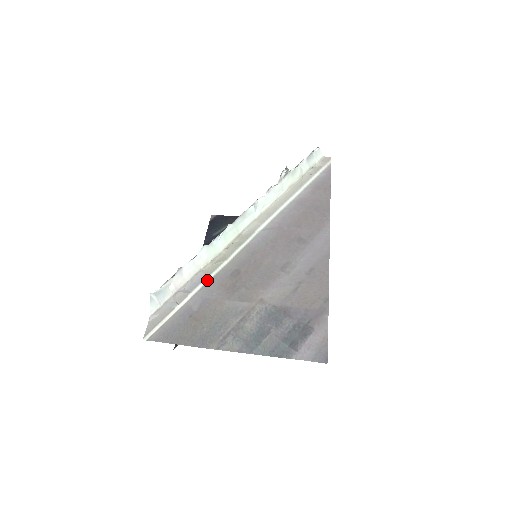
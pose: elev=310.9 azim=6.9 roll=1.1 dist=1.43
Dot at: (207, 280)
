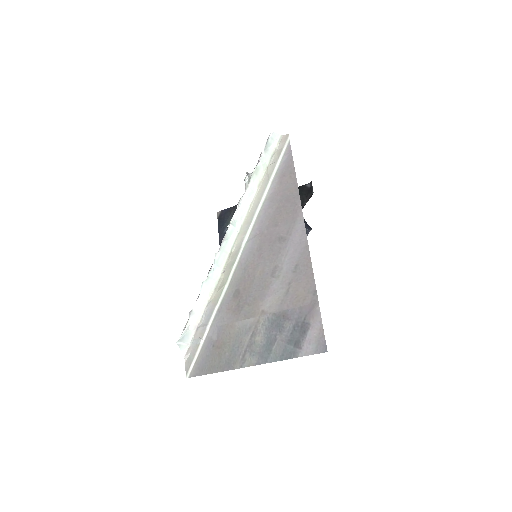
Dot at: (216, 309)
